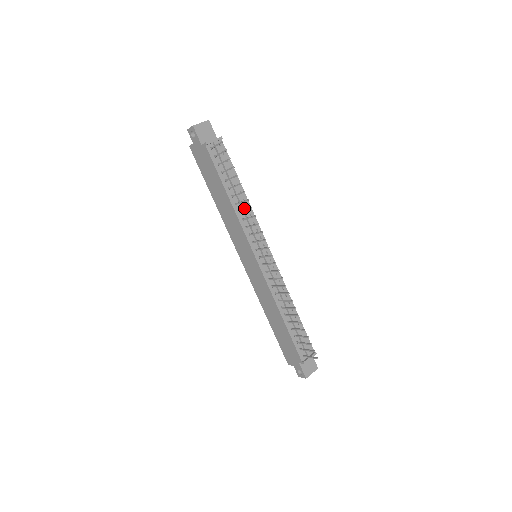
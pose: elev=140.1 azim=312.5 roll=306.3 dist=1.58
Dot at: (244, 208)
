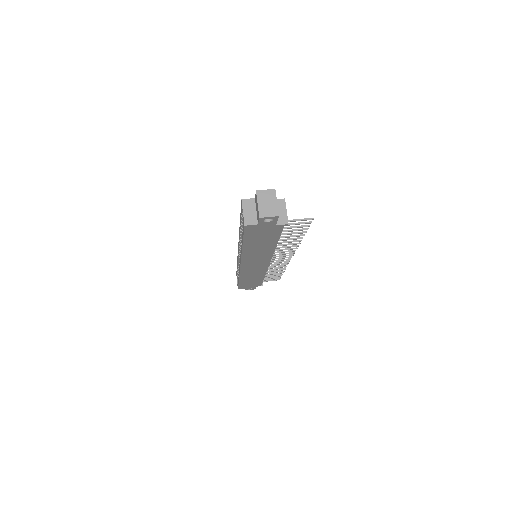
Dot at: occluded
